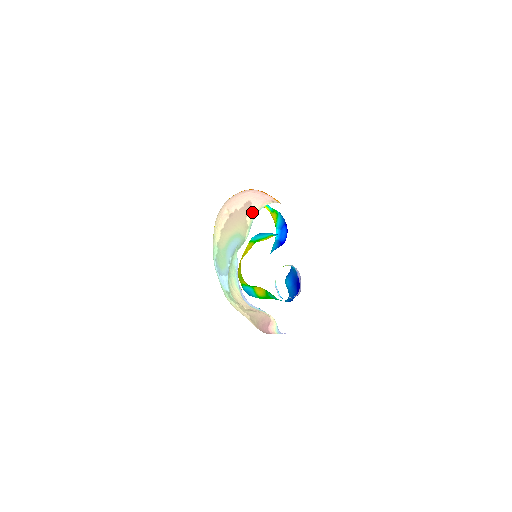
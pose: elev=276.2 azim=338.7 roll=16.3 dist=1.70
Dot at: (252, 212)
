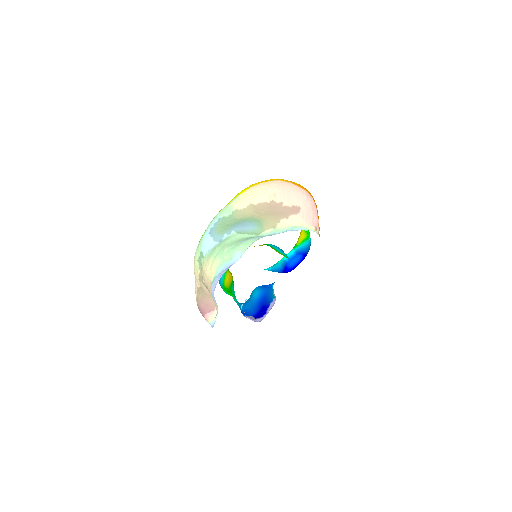
Dot at: (292, 220)
